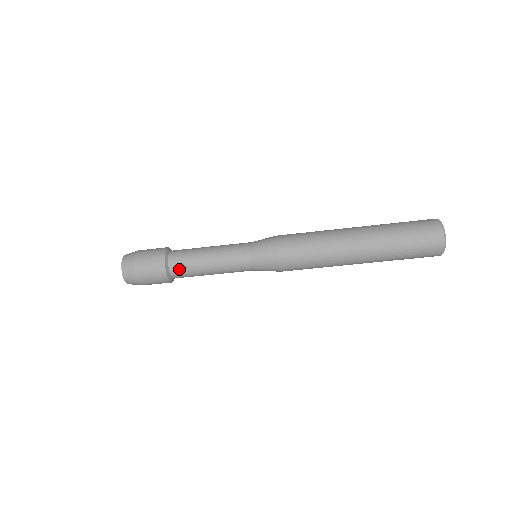
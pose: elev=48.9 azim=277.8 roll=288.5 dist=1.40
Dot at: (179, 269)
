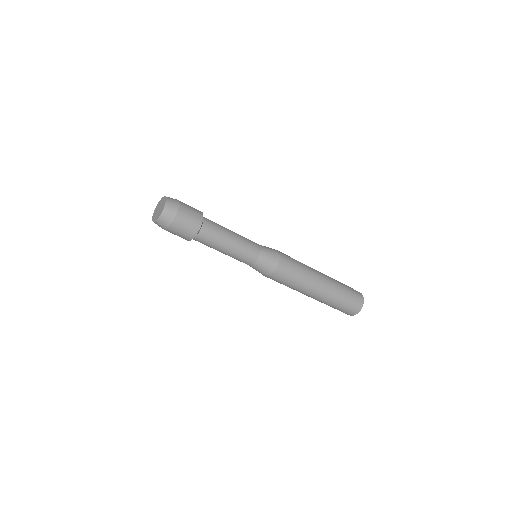
Dot at: (208, 232)
